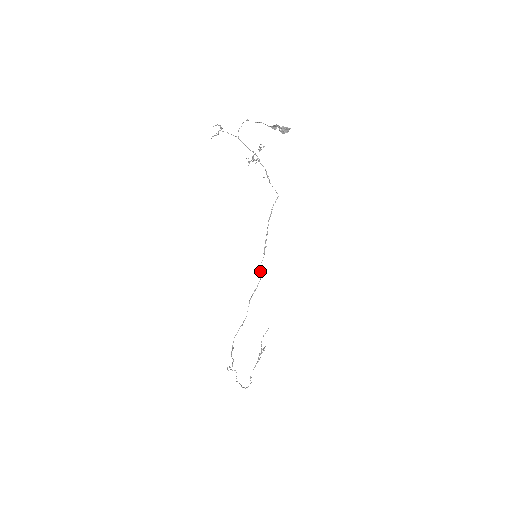
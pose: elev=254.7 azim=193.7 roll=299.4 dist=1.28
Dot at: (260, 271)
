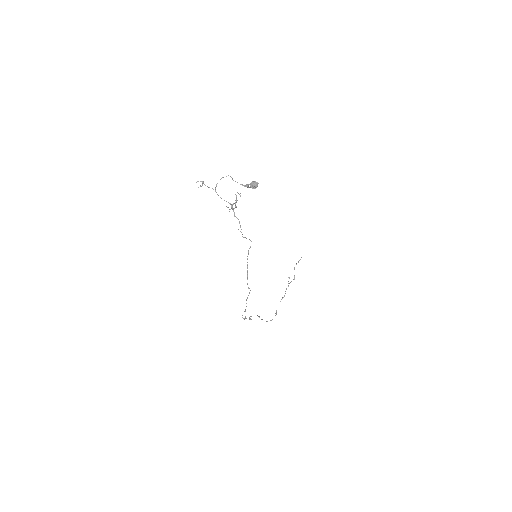
Dot at: (248, 288)
